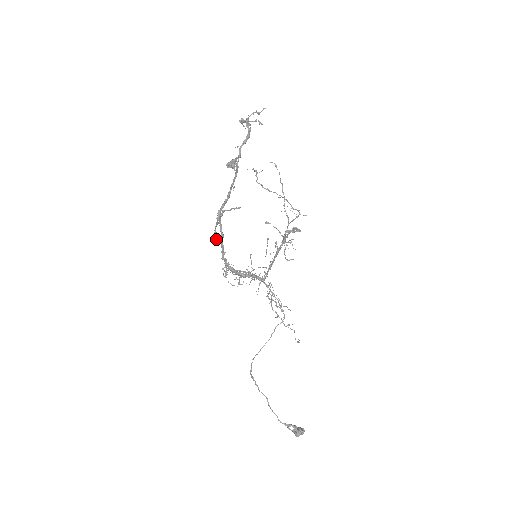
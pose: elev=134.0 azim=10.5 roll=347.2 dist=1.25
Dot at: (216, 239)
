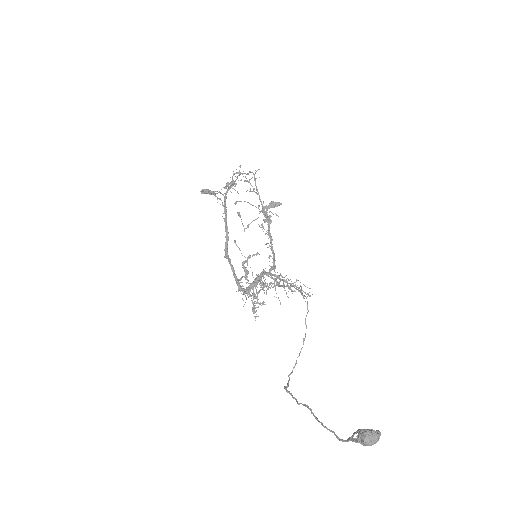
Dot at: occluded
